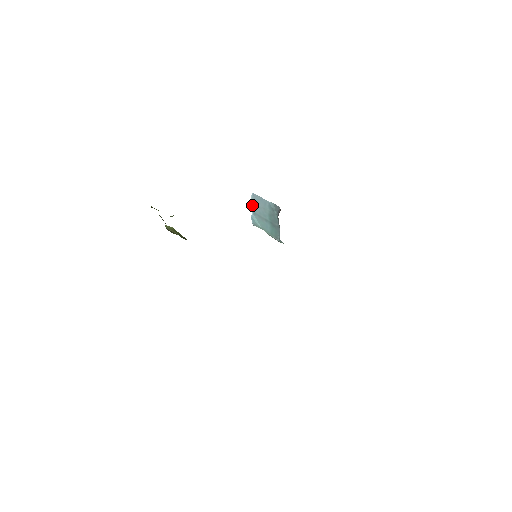
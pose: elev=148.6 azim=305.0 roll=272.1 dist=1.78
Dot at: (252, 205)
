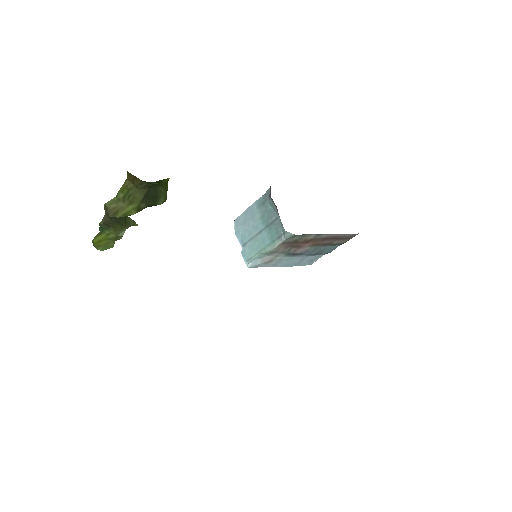
Dot at: (238, 236)
